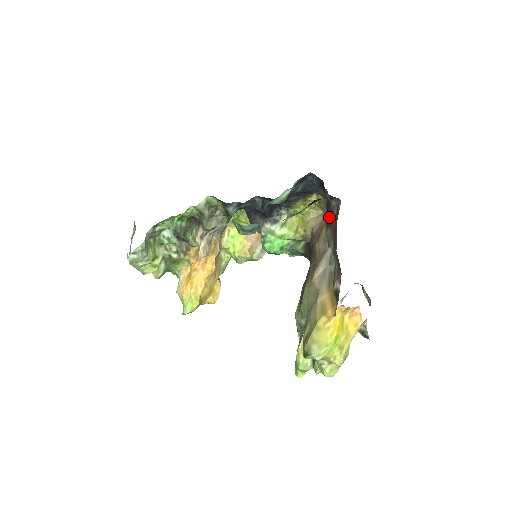
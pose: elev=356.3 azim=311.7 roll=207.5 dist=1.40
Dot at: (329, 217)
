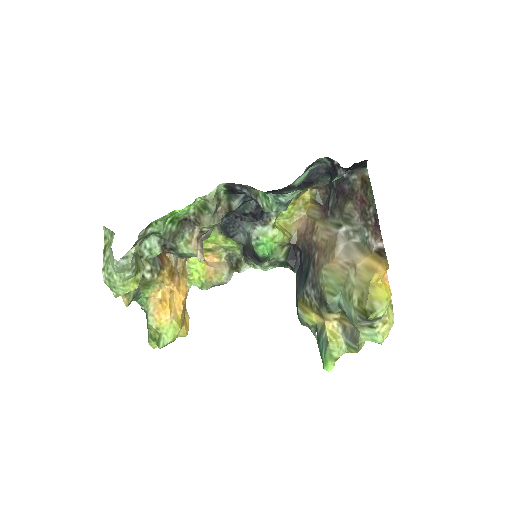
Dot at: (345, 195)
